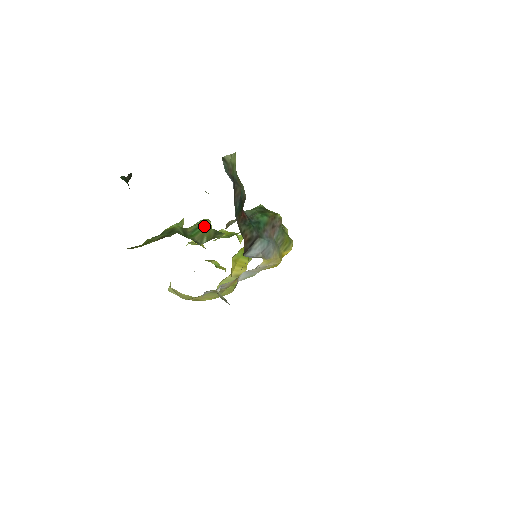
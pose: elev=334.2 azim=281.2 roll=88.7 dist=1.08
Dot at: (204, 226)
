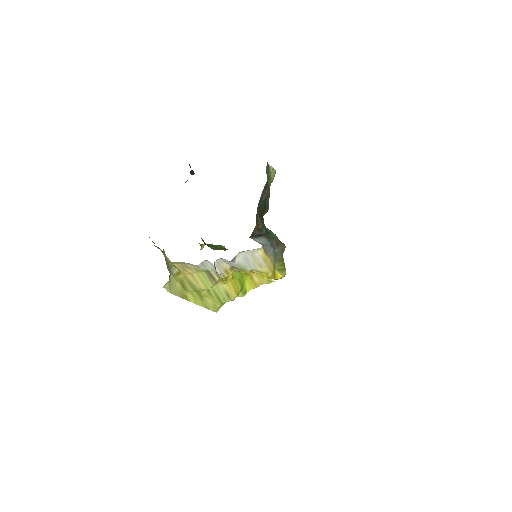
Dot at: (220, 246)
